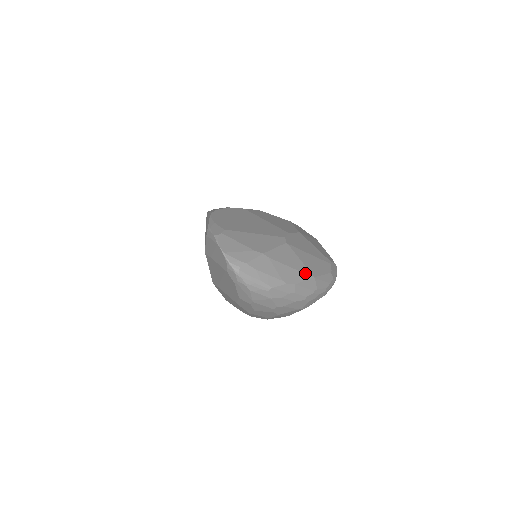
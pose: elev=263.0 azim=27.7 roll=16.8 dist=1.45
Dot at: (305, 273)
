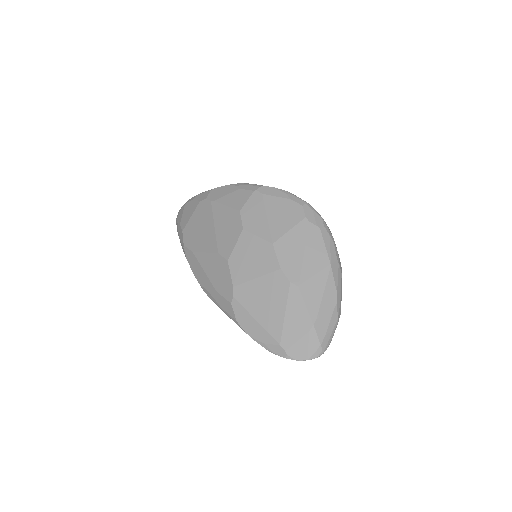
Dot at: (327, 276)
